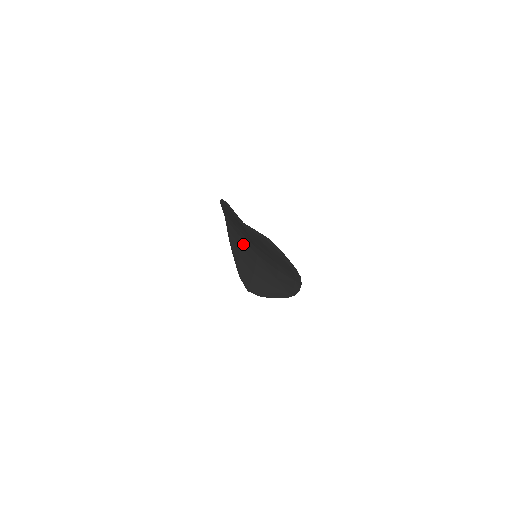
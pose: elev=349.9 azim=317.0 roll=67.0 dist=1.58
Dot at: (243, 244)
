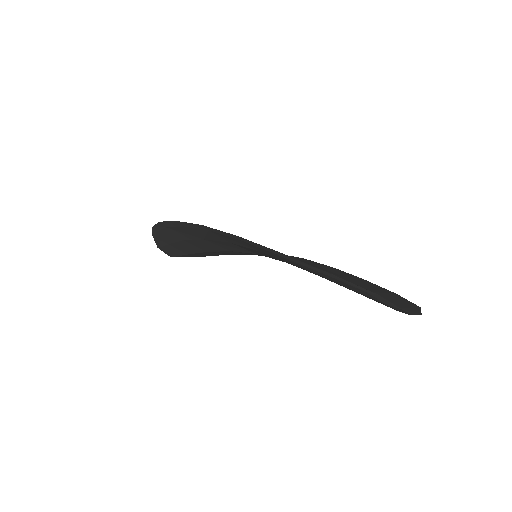
Dot at: (225, 244)
